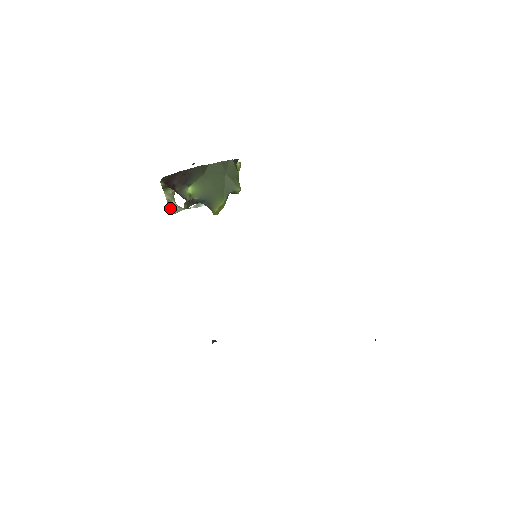
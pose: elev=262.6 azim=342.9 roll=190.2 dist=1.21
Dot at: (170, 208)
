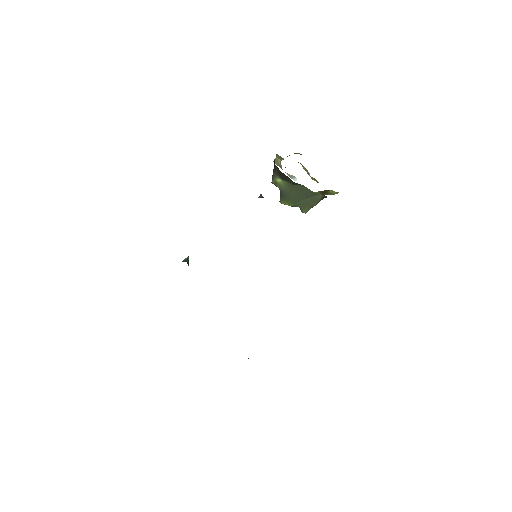
Dot at: (275, 159)
